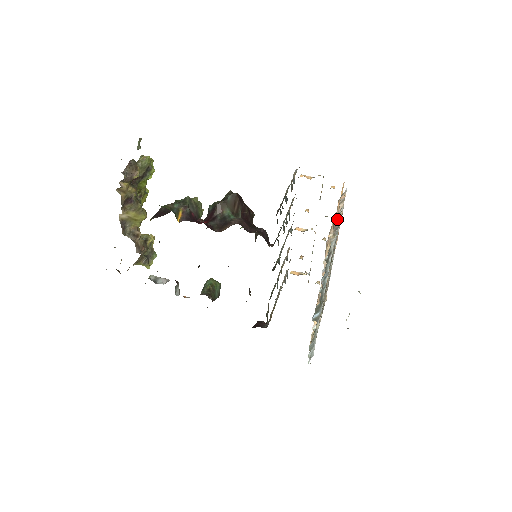
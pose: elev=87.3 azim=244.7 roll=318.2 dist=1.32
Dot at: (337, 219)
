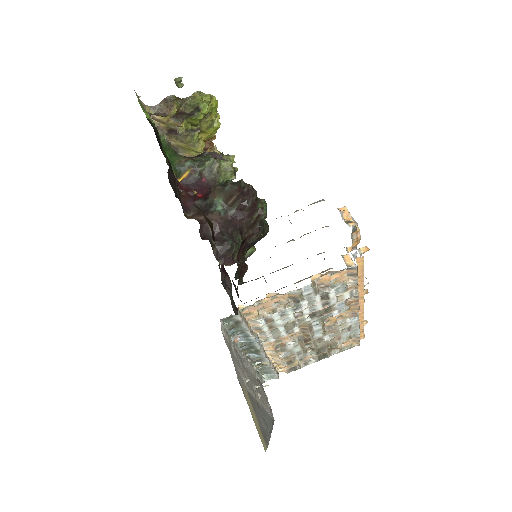
Dot at: (294, 293)
